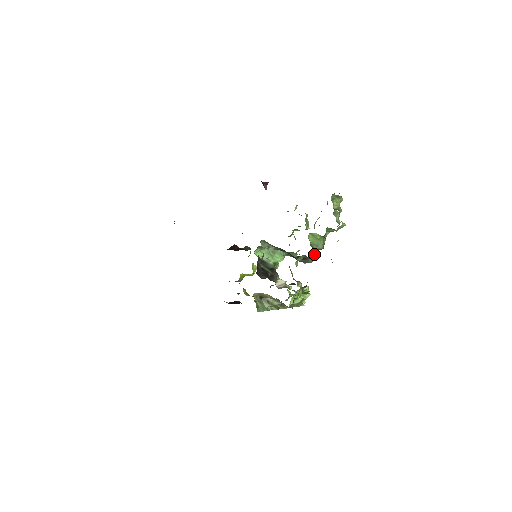
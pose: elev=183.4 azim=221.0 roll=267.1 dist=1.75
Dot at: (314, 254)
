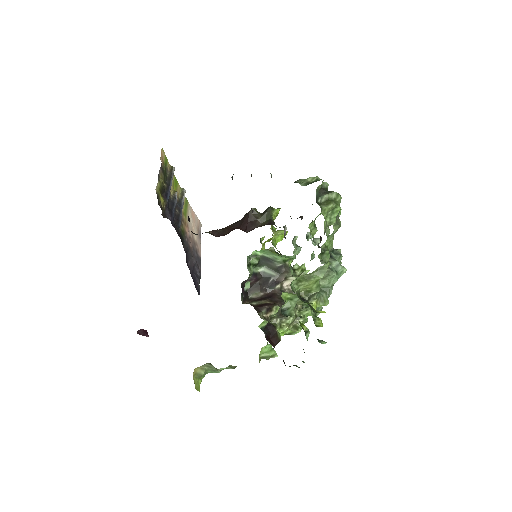
Dot at: occluded
